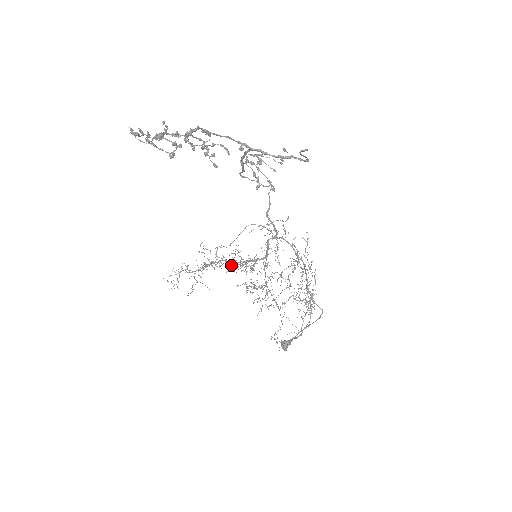
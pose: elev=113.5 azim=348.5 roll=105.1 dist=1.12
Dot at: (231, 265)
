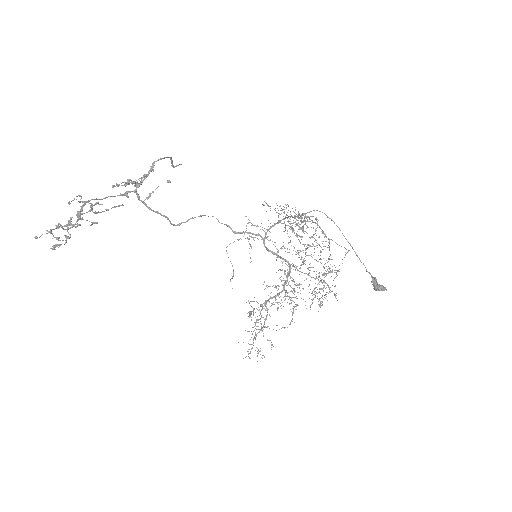
Dot at: occluded
